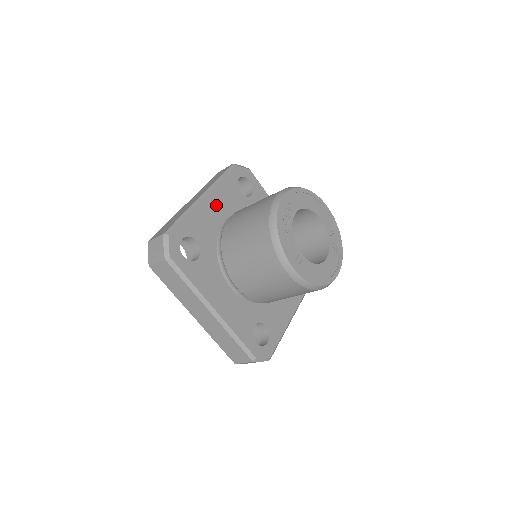
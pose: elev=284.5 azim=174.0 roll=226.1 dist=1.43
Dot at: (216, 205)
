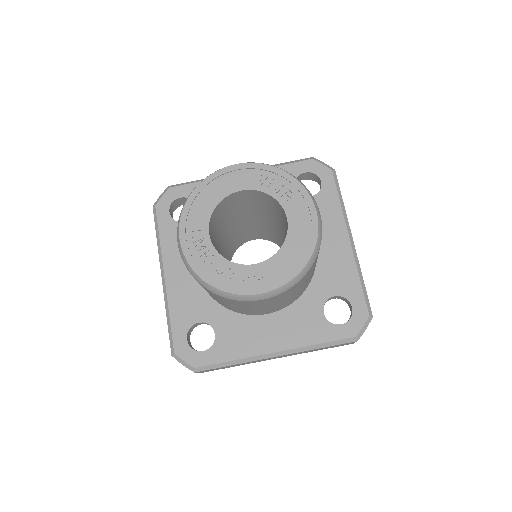
Dot at: (179, 268)
